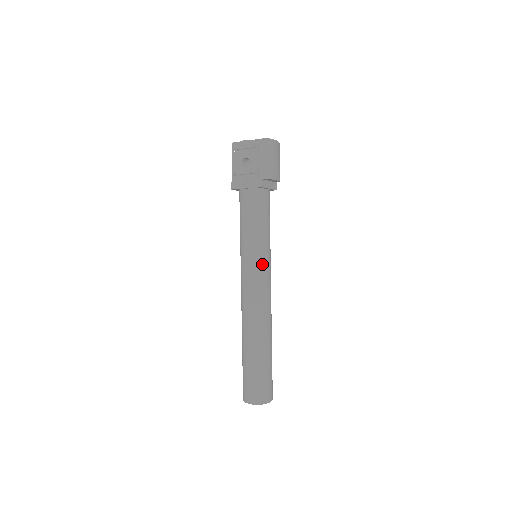
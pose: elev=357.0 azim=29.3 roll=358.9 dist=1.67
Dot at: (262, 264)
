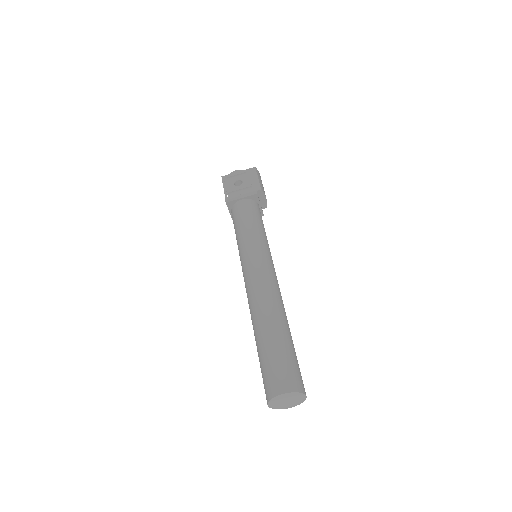
Dot at: (267, 253)
